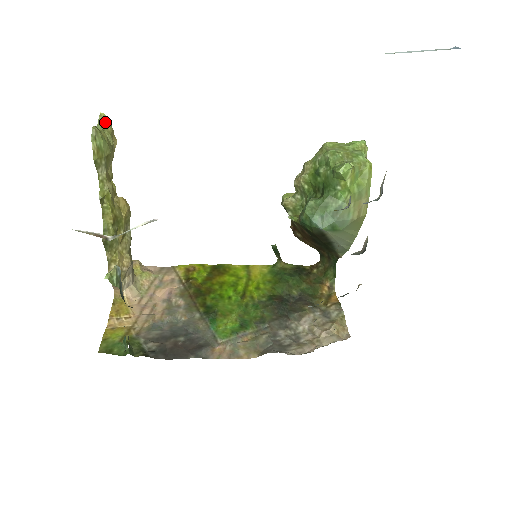
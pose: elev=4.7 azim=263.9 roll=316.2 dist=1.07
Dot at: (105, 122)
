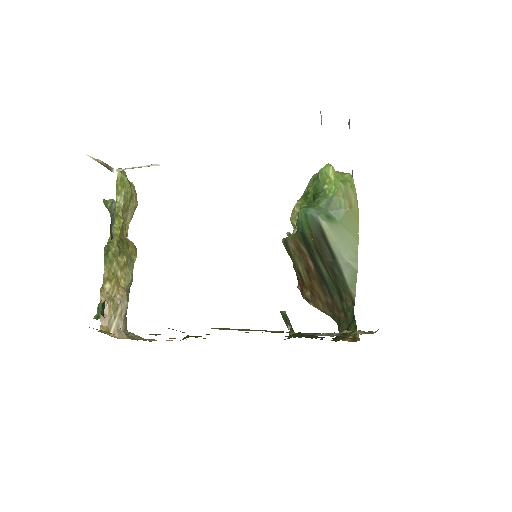
Dot at: (132, 184)
